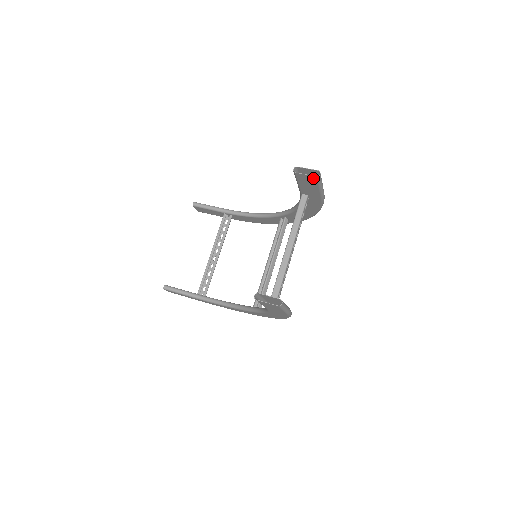
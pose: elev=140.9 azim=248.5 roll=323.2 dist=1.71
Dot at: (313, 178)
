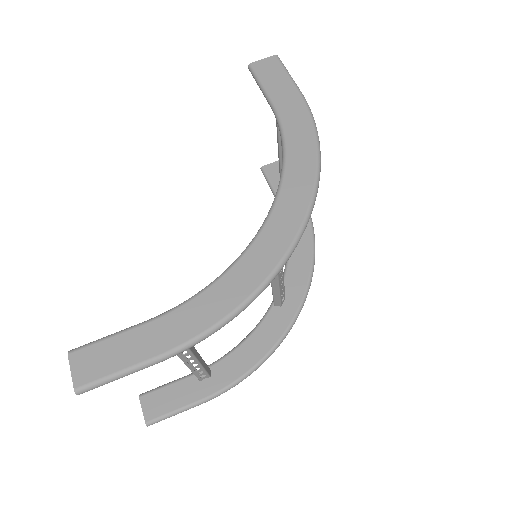
Dot at: occluded
